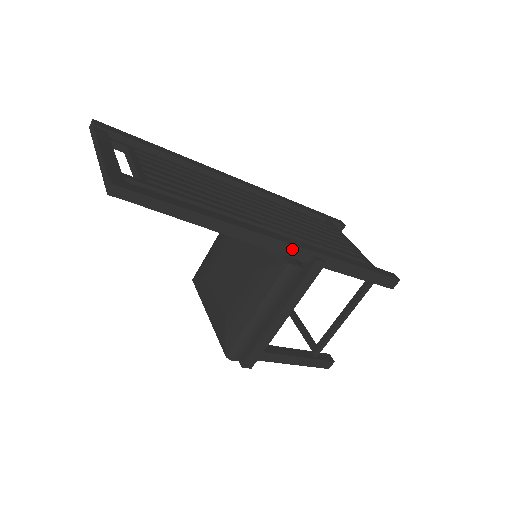
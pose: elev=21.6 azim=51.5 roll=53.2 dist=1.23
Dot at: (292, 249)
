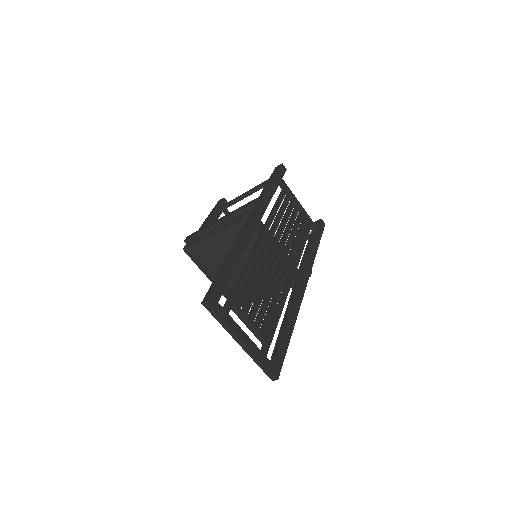
Dot at: occluded
